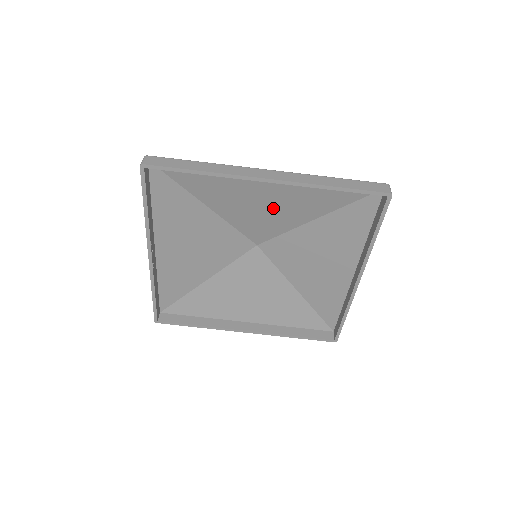
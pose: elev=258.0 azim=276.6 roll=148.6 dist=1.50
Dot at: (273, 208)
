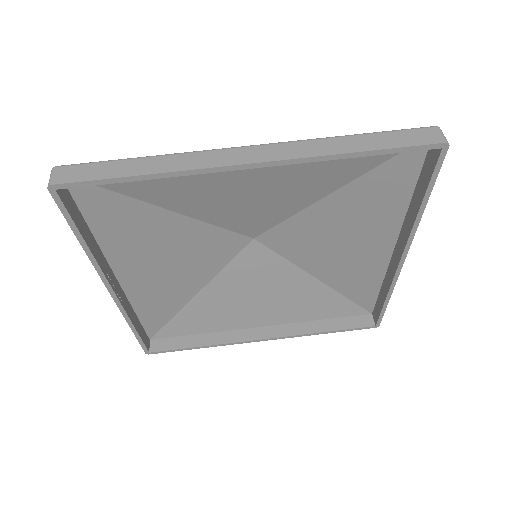
Dot at: (267, 193)
